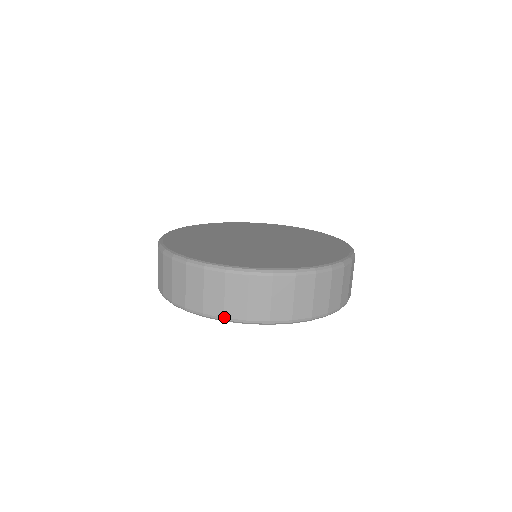
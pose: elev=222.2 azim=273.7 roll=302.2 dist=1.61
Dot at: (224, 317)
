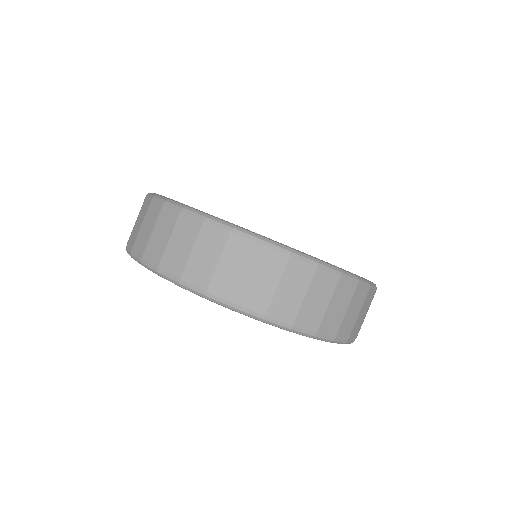
Dot at: (207, 291)
